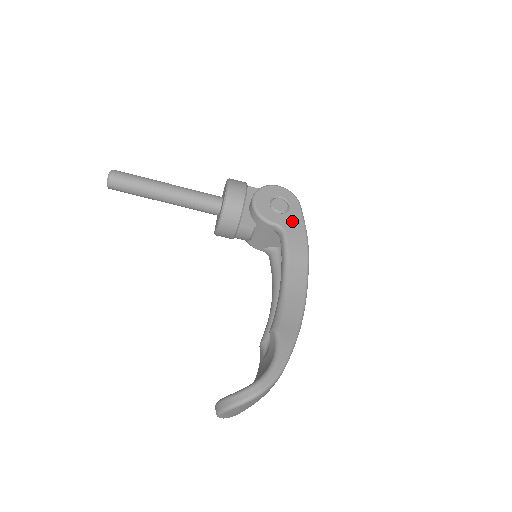
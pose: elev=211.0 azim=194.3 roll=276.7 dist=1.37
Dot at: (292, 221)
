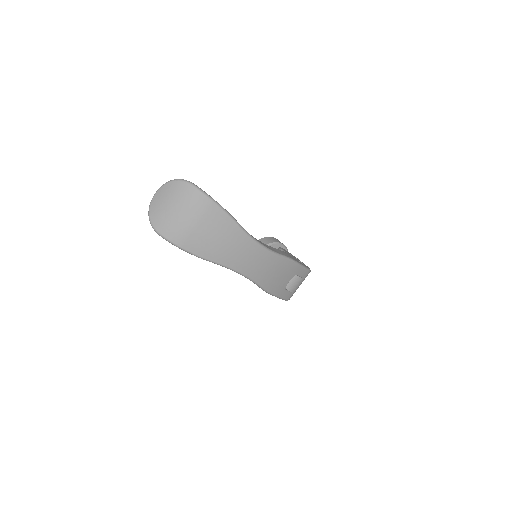
Dot at: (295, 259)
